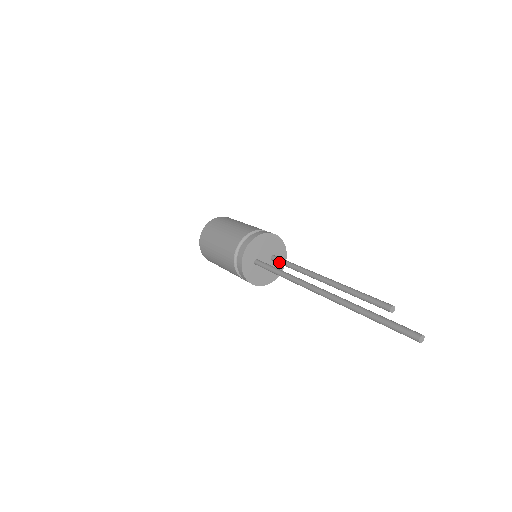
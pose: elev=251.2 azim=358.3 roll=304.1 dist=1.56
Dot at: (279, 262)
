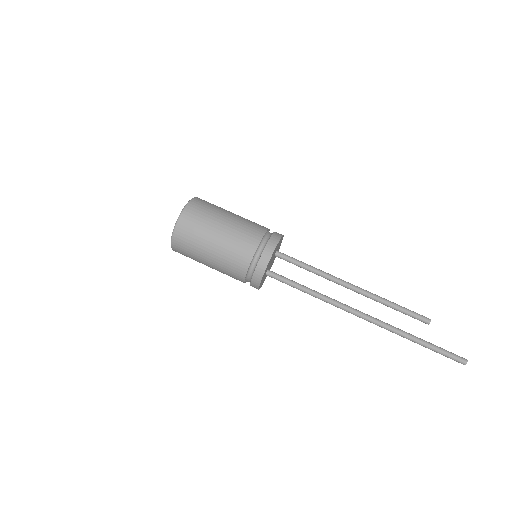
Dot at: occluded
